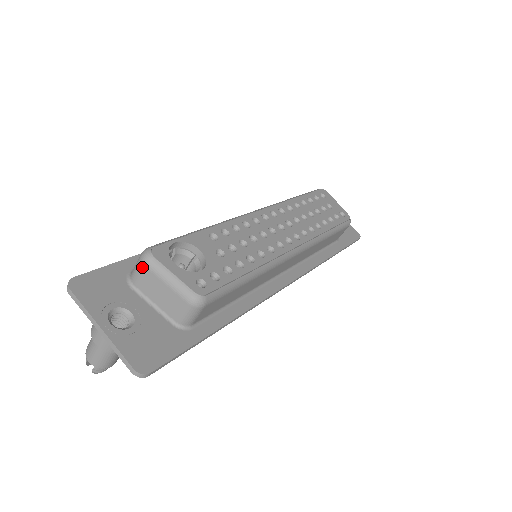
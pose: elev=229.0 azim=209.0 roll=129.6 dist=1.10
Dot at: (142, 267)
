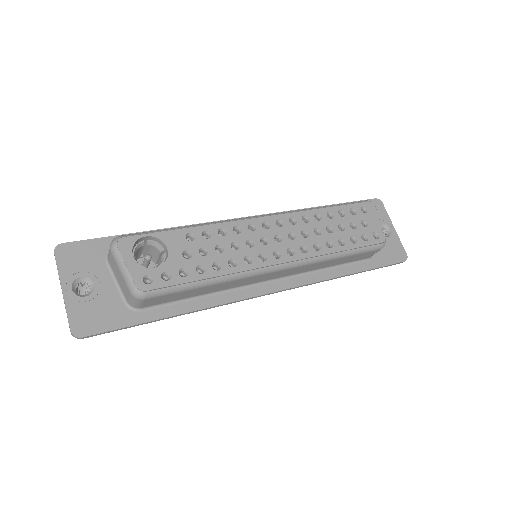
Dot at: (110, 251)
